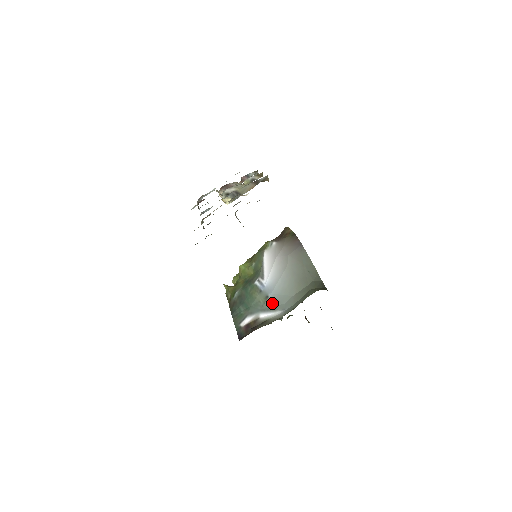
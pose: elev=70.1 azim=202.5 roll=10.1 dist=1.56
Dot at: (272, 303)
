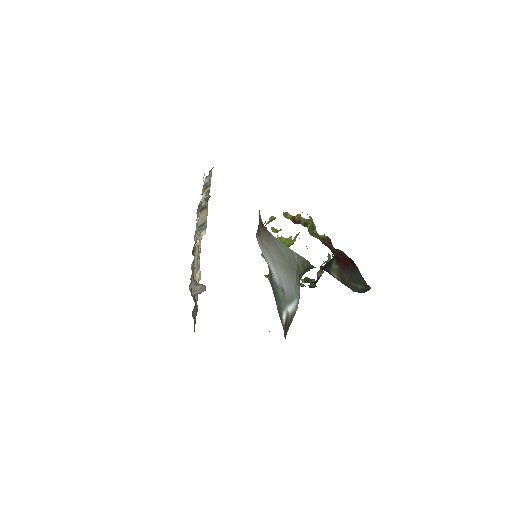
Dot at: (288, 294)
